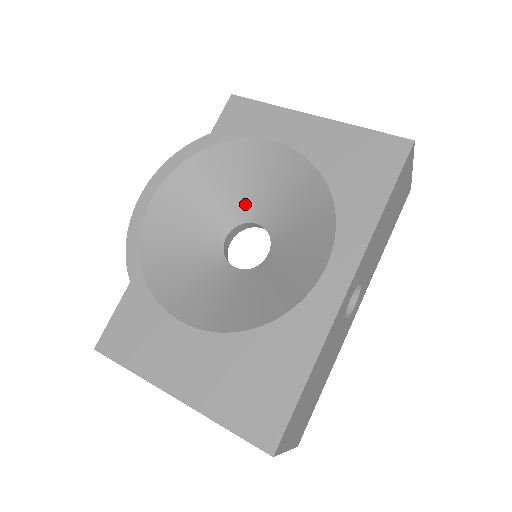
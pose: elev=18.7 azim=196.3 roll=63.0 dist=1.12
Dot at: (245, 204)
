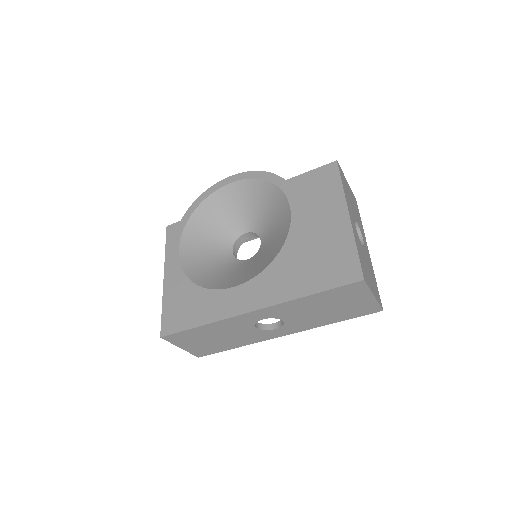
Dot at: (264, 226)
